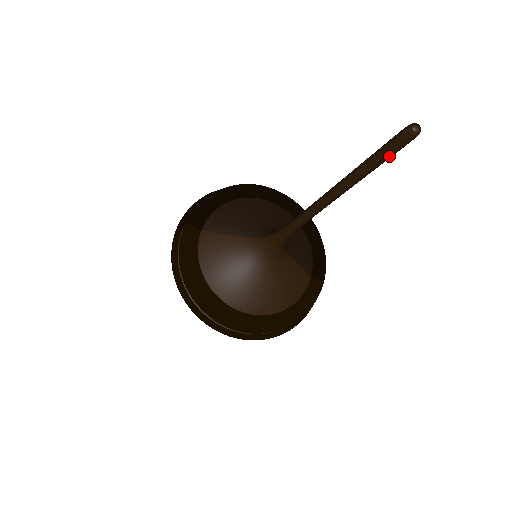
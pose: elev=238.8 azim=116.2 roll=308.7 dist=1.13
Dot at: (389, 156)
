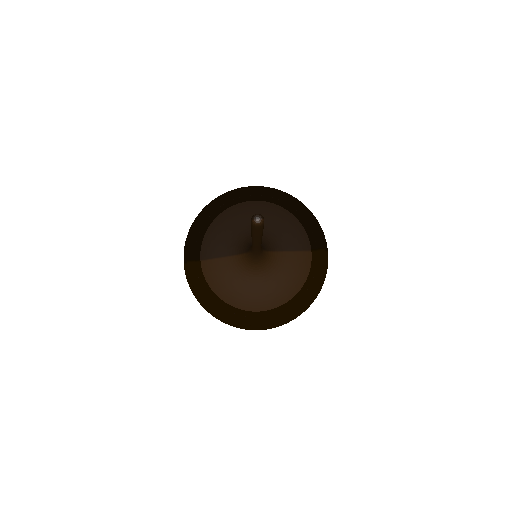
Dot at: (260, 231)
